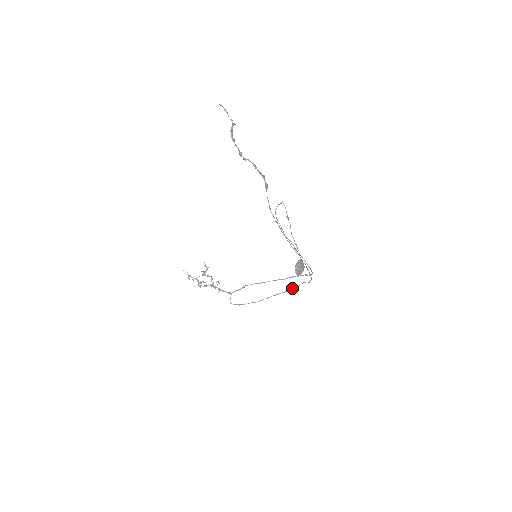
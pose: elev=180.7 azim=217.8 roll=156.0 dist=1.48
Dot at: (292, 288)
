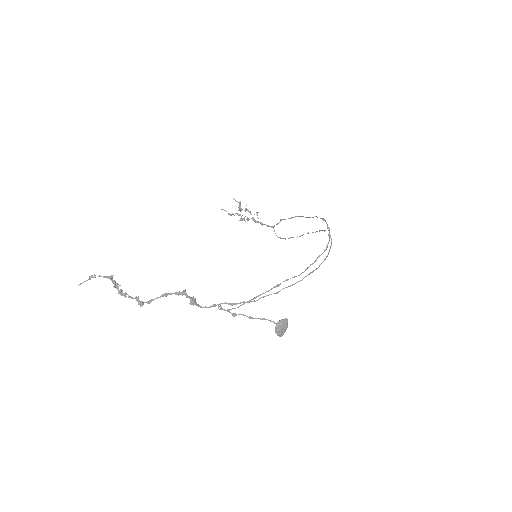
Dot at: (324, 231)
